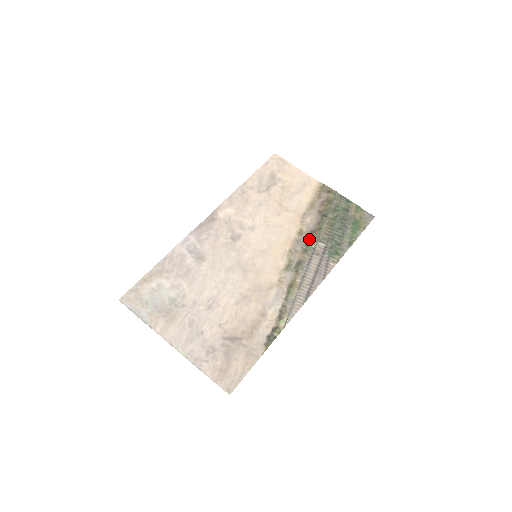
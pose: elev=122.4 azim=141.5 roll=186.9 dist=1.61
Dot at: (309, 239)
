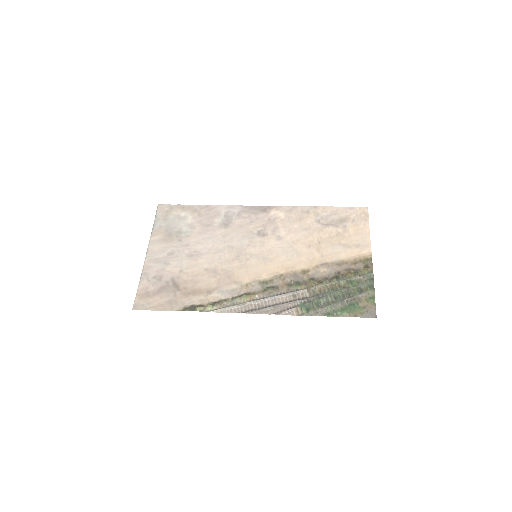
Dot at: (303, 281)
